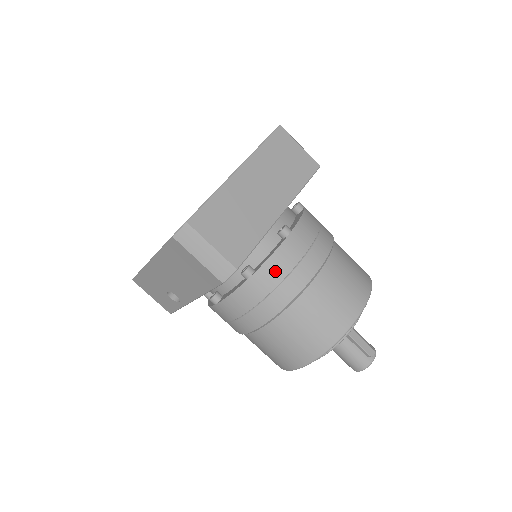
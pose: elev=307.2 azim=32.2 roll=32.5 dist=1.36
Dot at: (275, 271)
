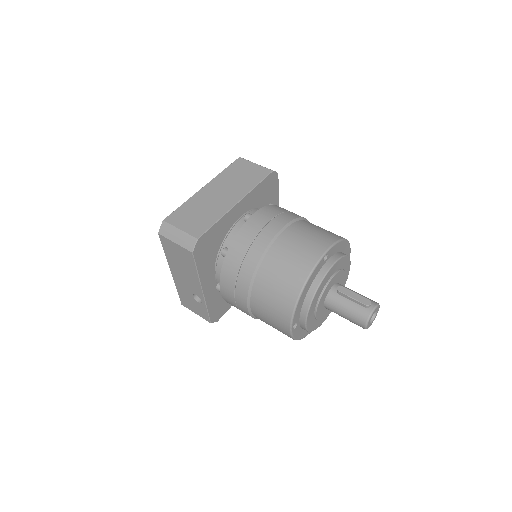
Dot at: (242, 243)
